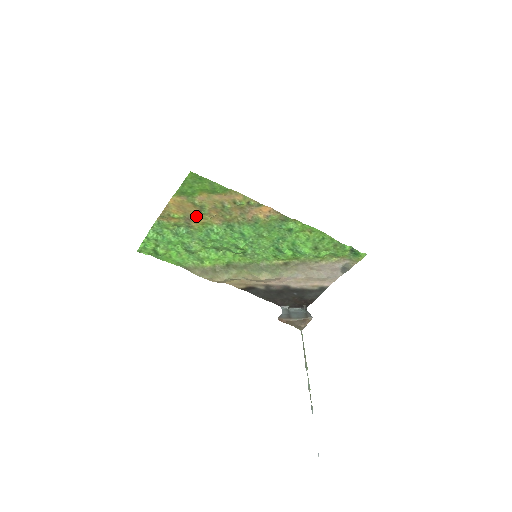
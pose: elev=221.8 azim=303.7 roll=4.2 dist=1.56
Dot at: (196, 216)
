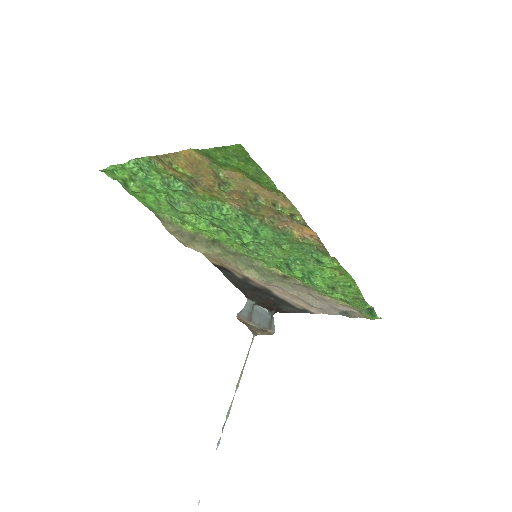
Dot at: (209, 185)
